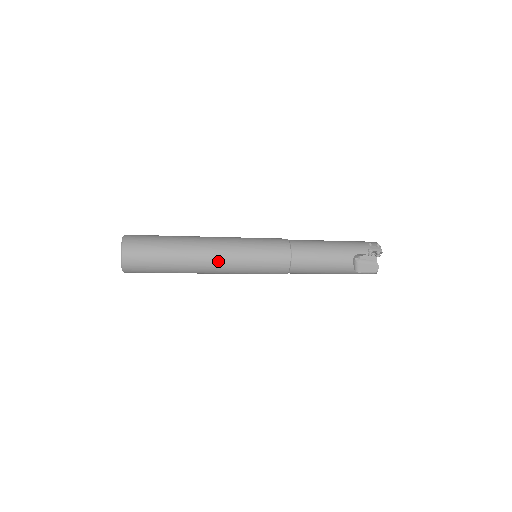
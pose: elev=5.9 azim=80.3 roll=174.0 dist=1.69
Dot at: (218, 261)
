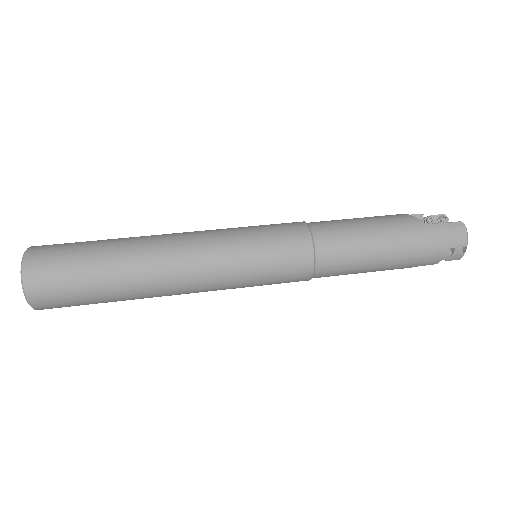
Dot at: occluded
